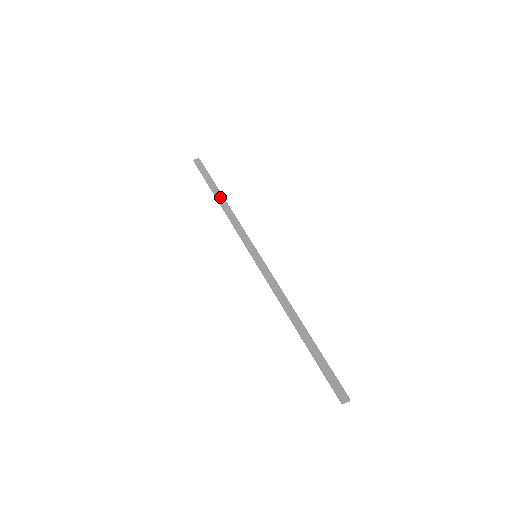
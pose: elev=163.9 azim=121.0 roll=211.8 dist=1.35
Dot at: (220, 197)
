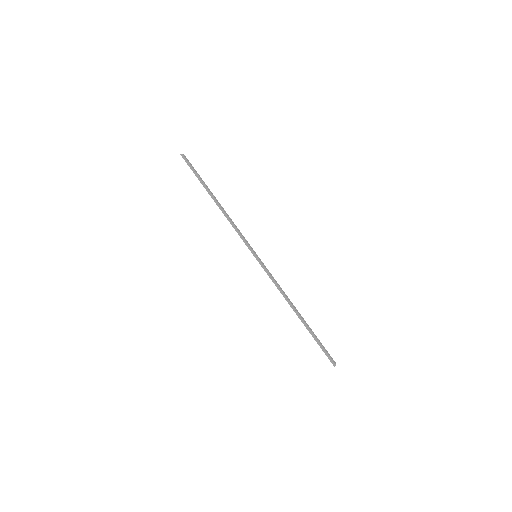
Dot at: (215, 198)
